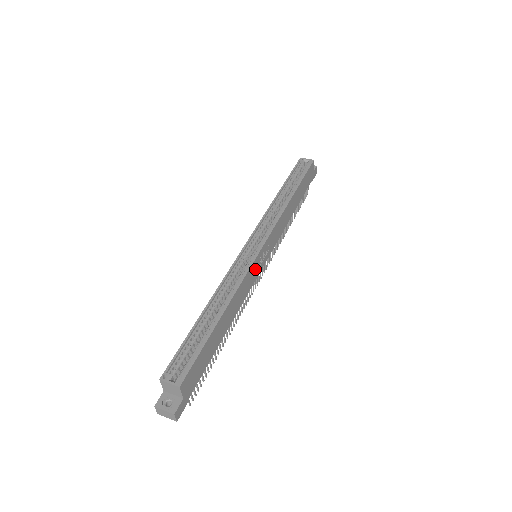
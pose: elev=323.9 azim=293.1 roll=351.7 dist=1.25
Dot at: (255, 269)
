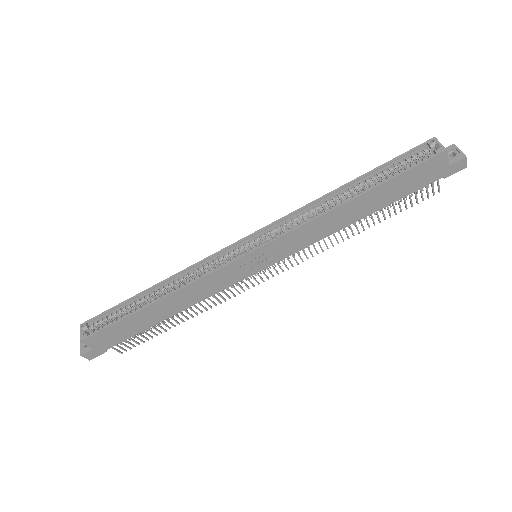
Dot at: (233, 272)
